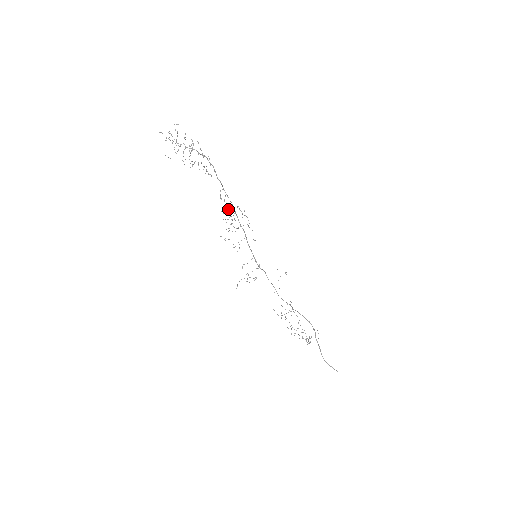
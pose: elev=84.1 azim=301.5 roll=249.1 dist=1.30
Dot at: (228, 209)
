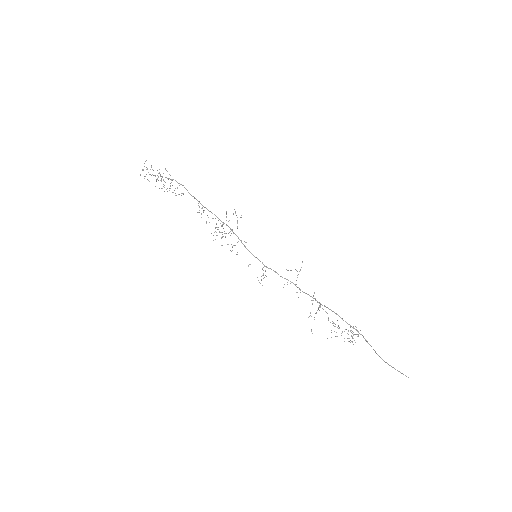
Dot at: (212, 218)
